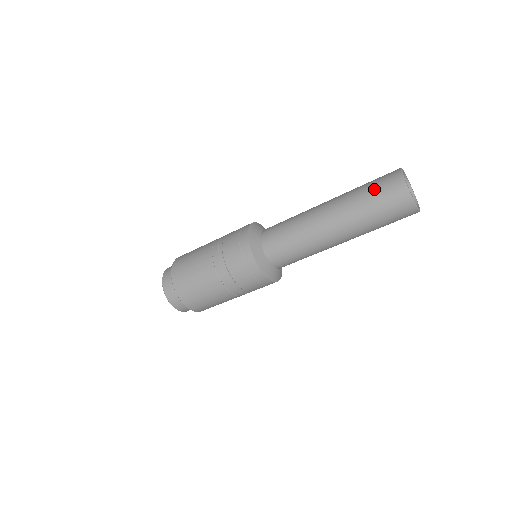
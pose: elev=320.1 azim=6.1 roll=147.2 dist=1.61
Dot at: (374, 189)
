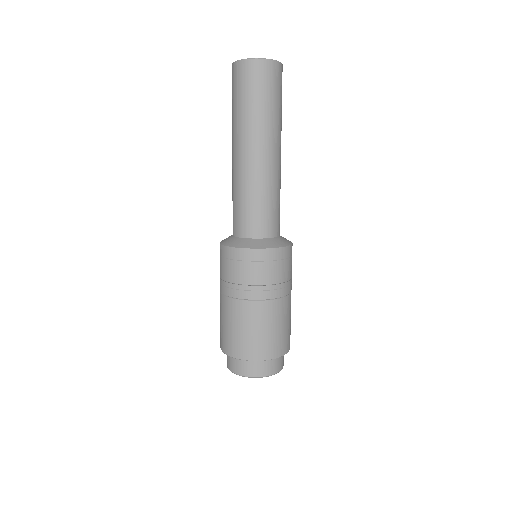
Dot at: occluded
